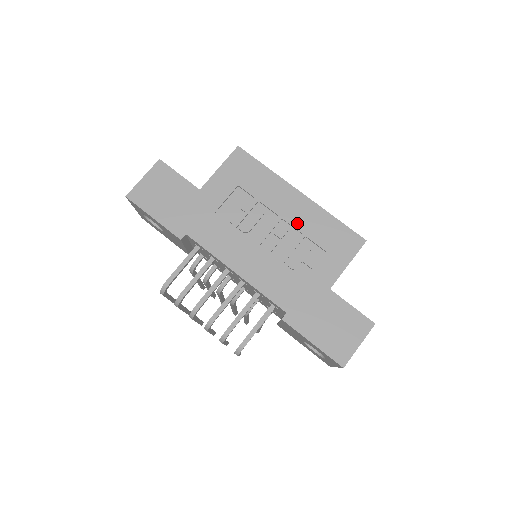
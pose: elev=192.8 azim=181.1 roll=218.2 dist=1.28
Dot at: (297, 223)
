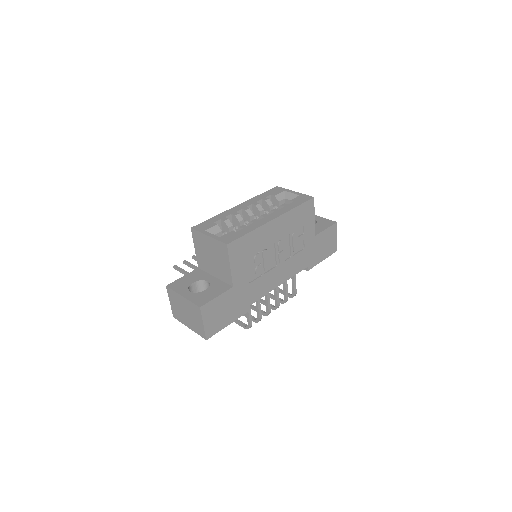
Dot at: (284, 233)
